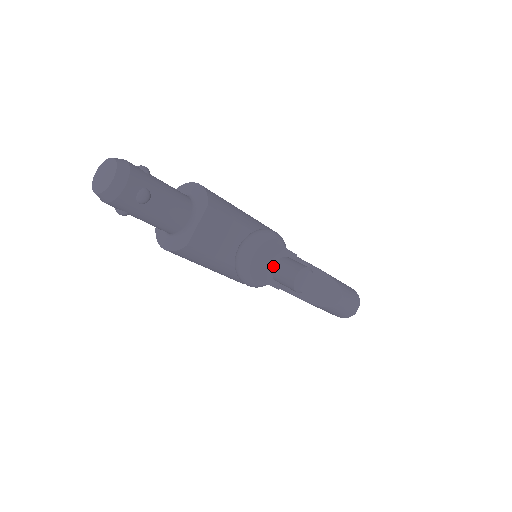
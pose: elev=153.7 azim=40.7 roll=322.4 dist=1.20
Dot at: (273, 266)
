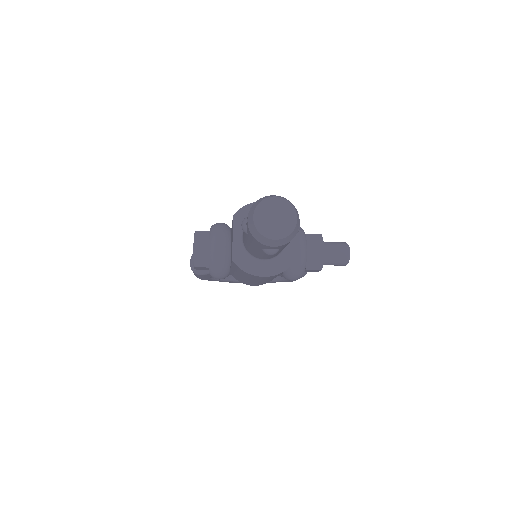
Dot at: (323, 253)
